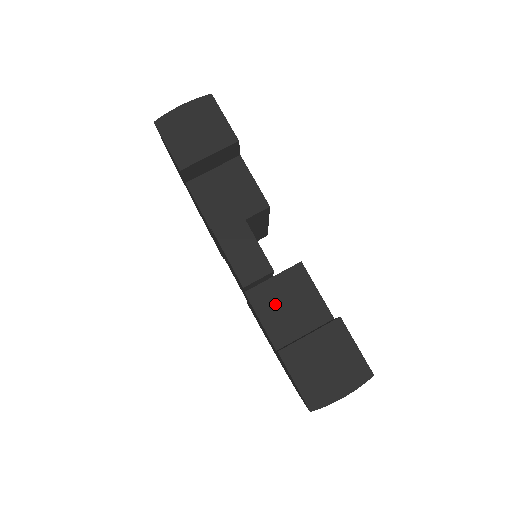
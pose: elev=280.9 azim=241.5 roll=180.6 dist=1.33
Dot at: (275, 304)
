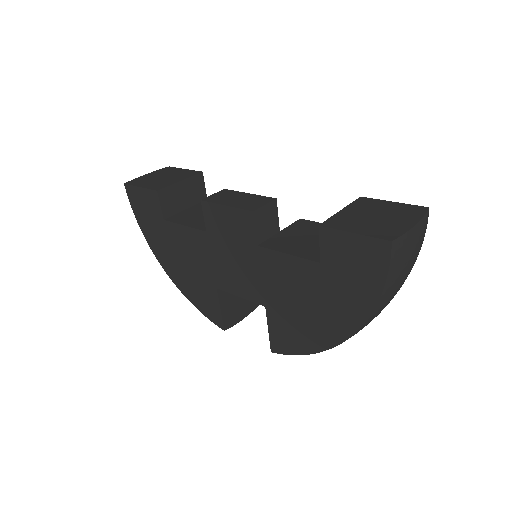
Dot at: (294, 242)
